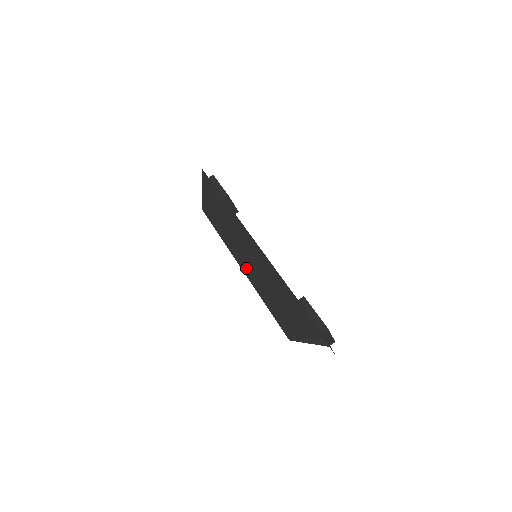
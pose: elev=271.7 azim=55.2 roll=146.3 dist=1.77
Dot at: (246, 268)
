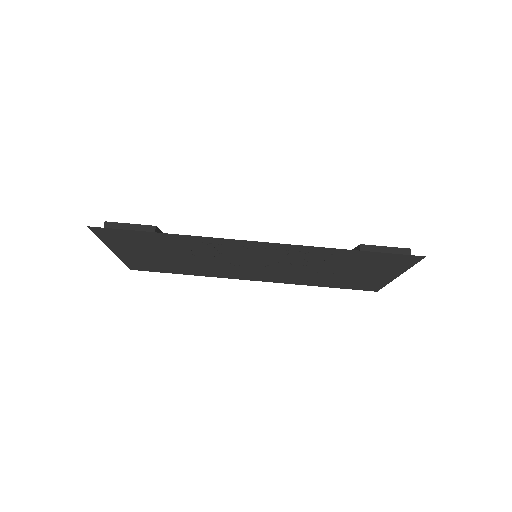
Dot at: (265, 276)
